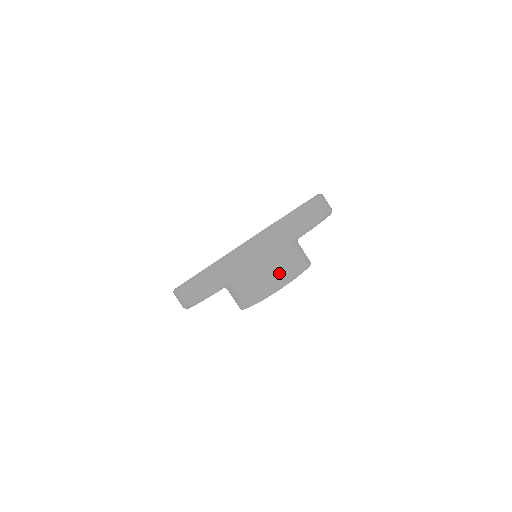
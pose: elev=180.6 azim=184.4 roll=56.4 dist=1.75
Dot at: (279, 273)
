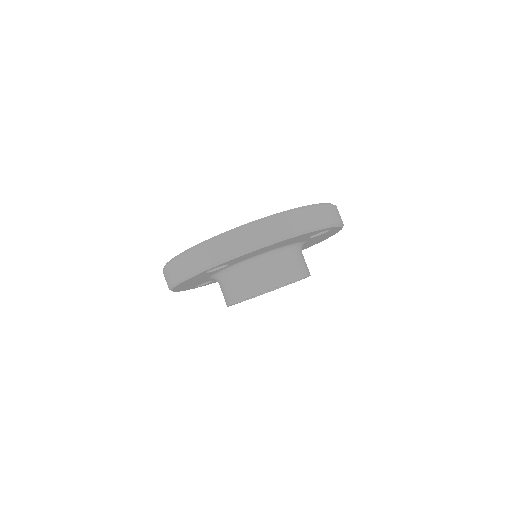
Dot at: (282, 270)
